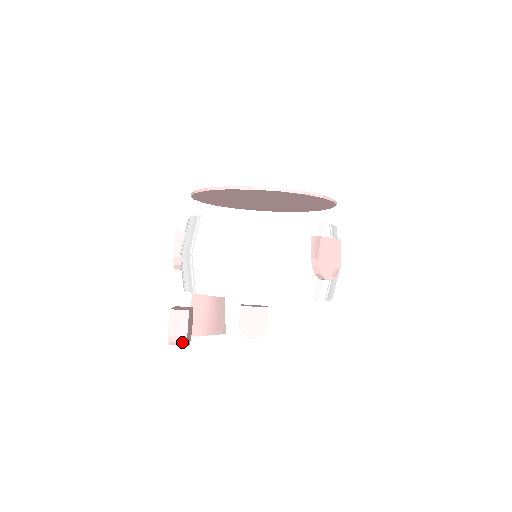
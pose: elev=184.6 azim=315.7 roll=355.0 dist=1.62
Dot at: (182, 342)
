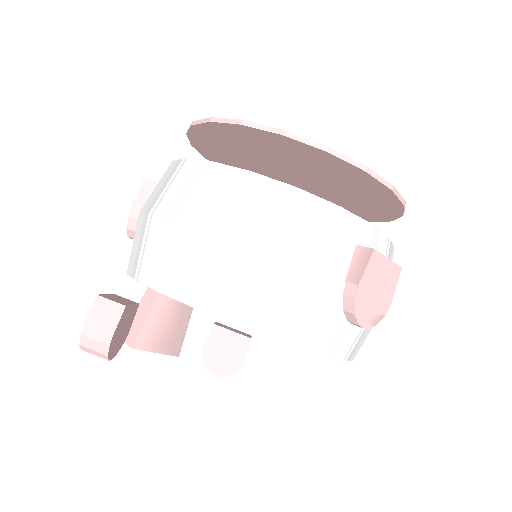
Dot at: (100, 351)
